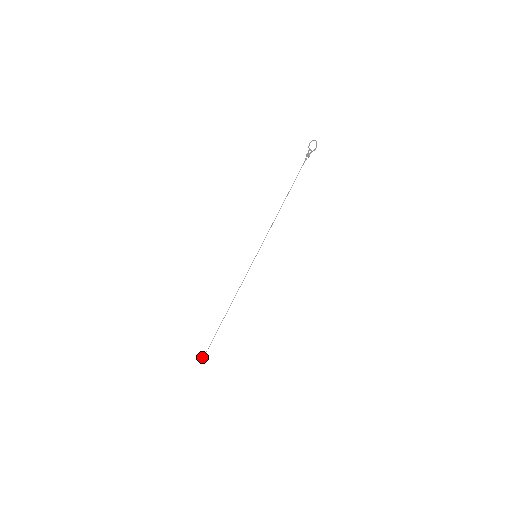
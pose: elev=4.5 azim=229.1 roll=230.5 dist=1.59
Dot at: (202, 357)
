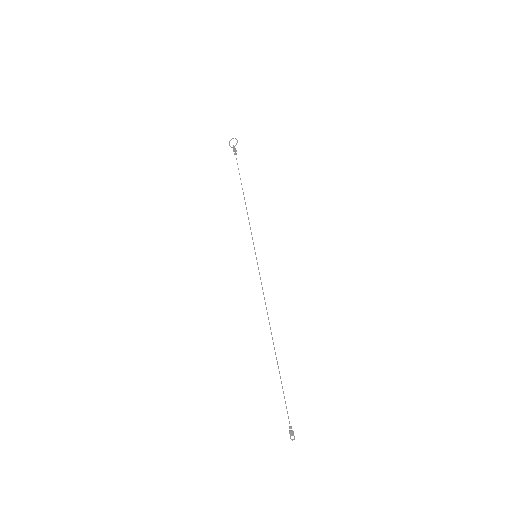
Dot at: occluded
